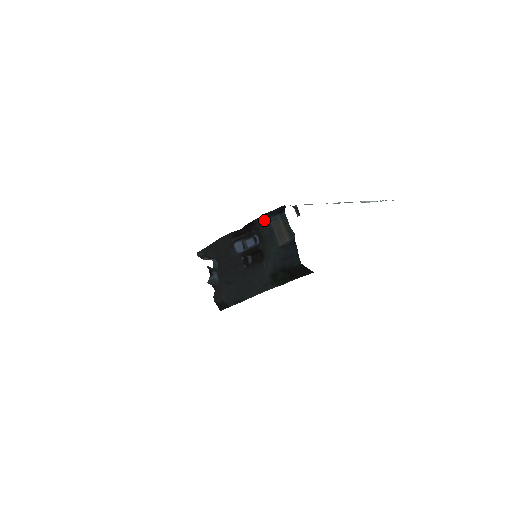
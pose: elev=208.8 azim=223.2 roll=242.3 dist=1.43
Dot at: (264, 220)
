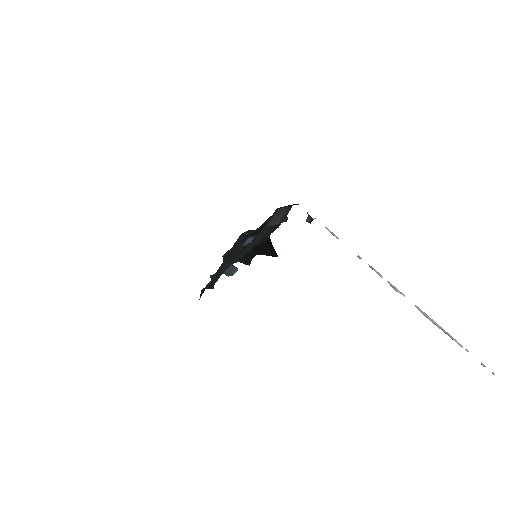
Dot at: (275, 211)
